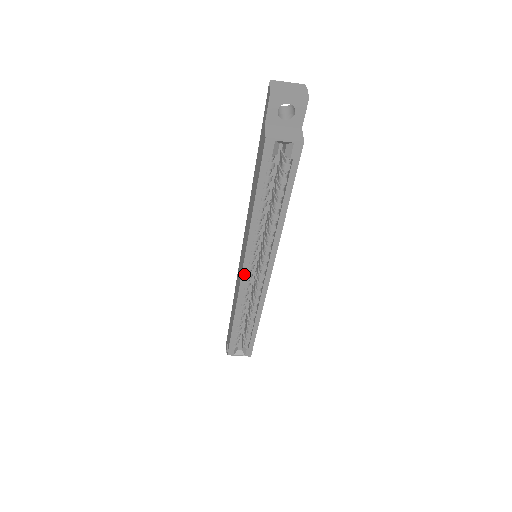
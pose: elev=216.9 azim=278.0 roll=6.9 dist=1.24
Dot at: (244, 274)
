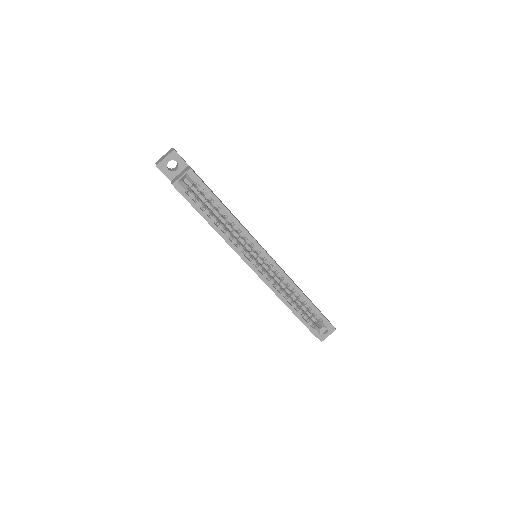
Dot at: (254, 269)
